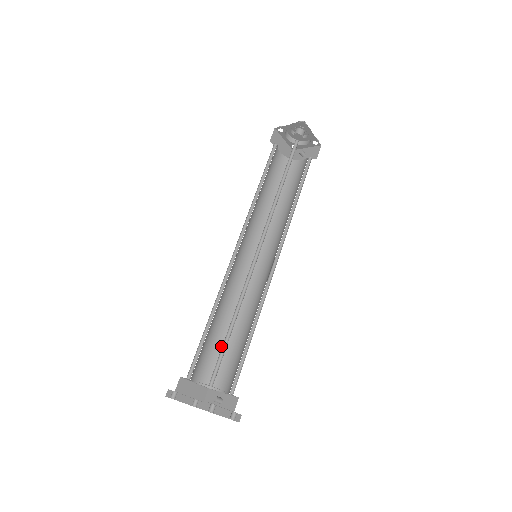
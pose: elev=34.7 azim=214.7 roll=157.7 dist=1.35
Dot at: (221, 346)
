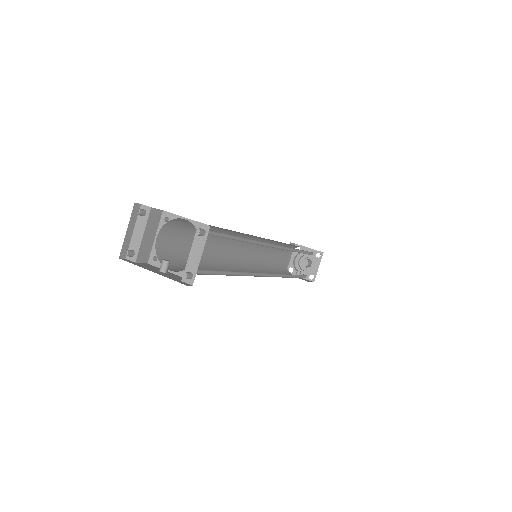
Dot at: occluded
